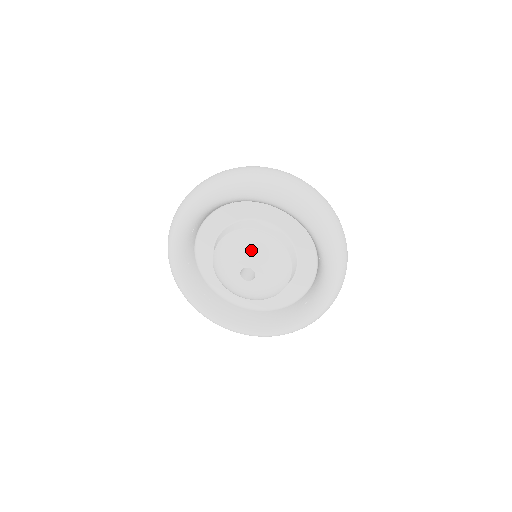
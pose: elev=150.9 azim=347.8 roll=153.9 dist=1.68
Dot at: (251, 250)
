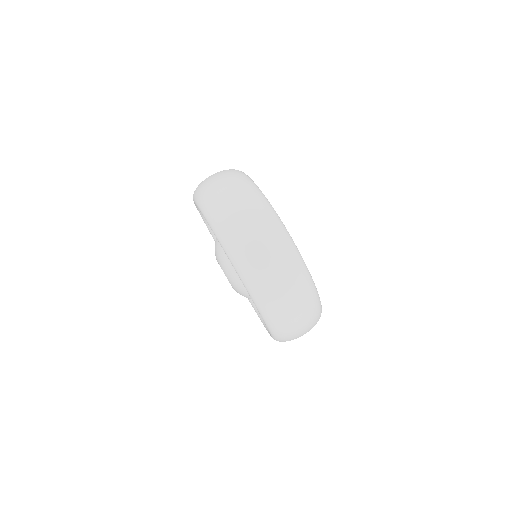
Dot at: (231, 279)
